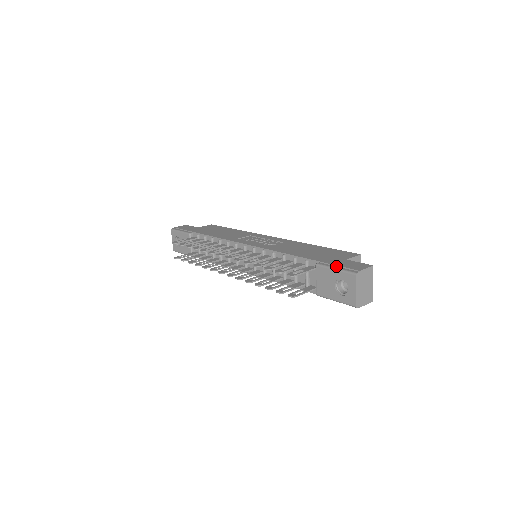
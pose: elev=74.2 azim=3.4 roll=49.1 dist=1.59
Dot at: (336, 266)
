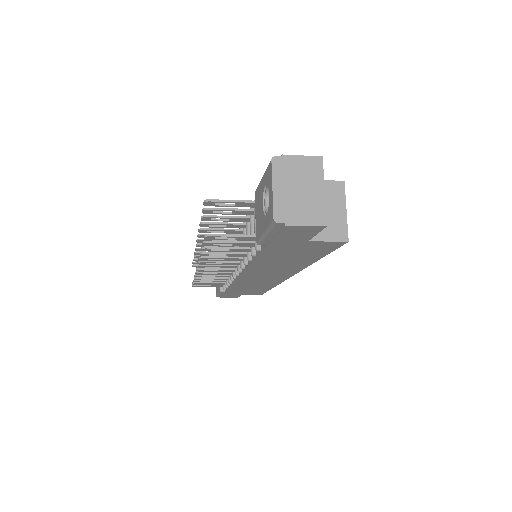
Dot at: occluded
